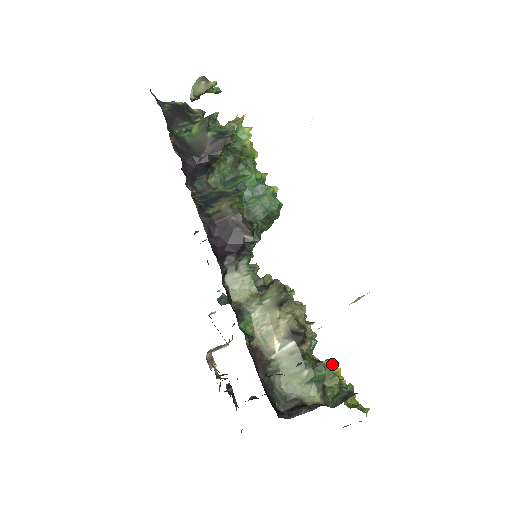
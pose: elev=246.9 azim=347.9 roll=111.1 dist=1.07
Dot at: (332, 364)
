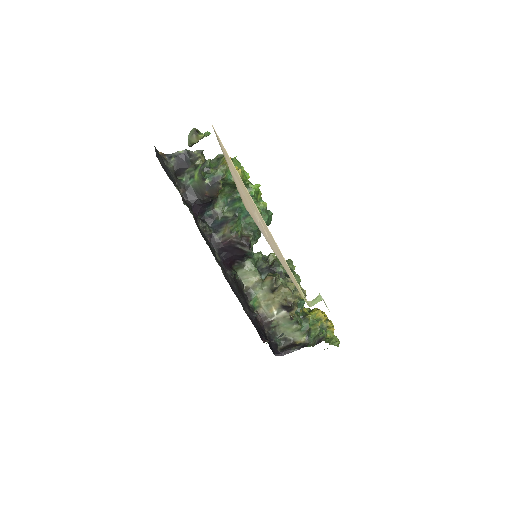
Dot at: (317, 313)
